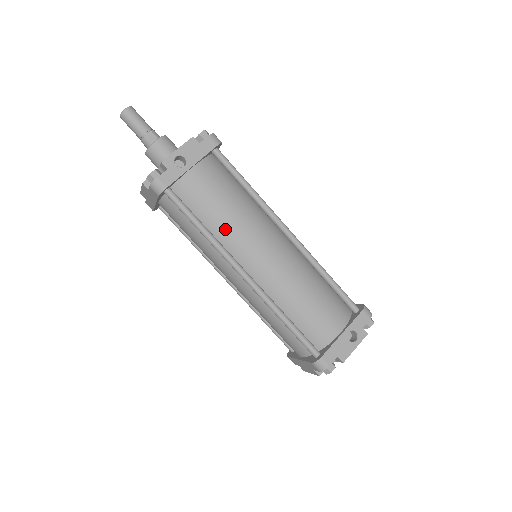
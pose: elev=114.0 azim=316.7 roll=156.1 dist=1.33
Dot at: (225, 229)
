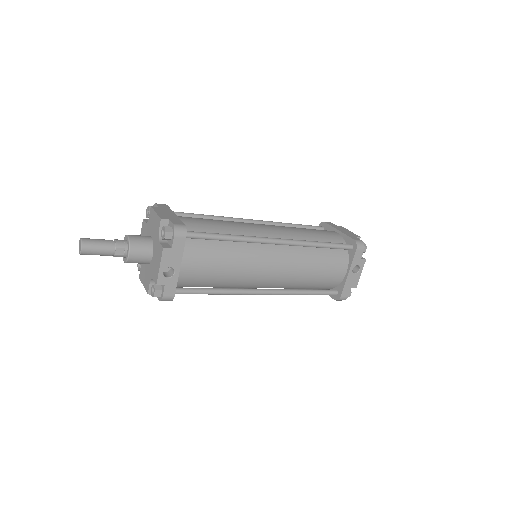
Dot at: (232, 280)
